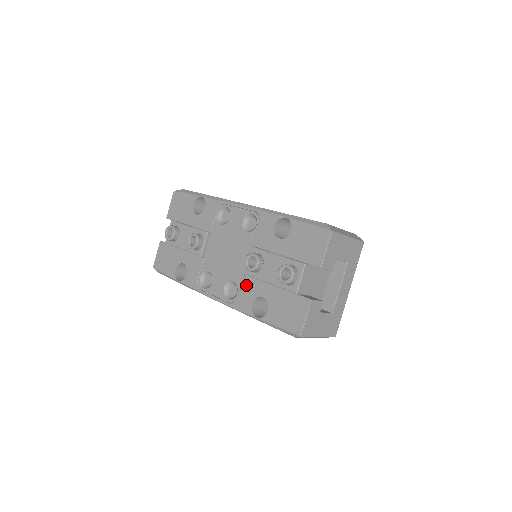
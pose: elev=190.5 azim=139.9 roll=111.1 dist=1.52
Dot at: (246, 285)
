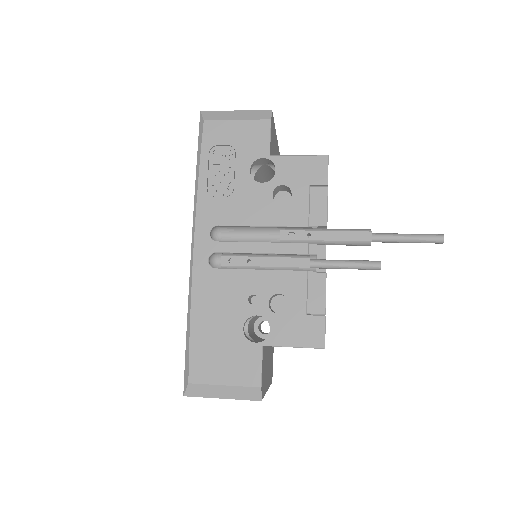
Dot at: occluded
